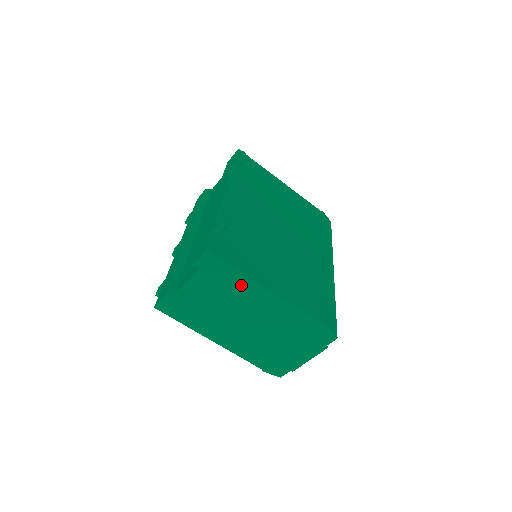
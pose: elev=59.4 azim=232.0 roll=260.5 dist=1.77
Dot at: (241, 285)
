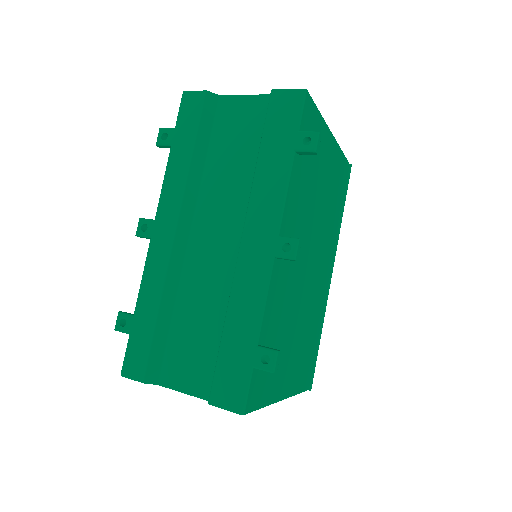
Dot at: occluded
